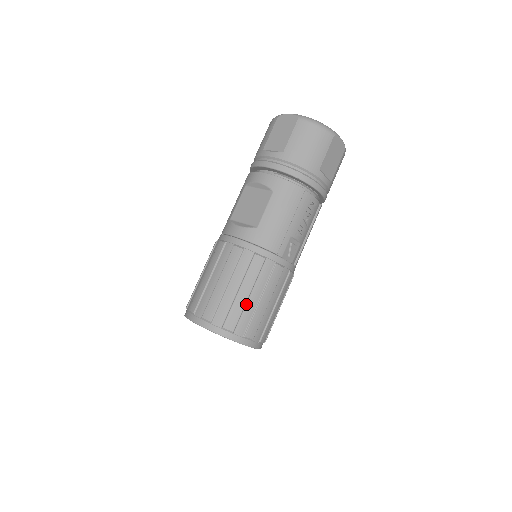
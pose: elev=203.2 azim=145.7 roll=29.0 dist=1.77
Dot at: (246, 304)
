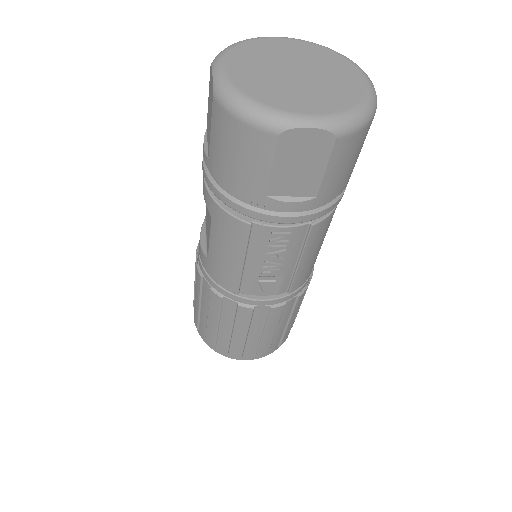
Dot at: (219, 331)
